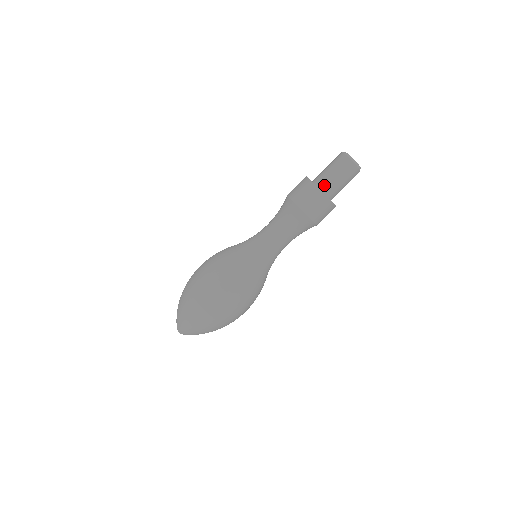
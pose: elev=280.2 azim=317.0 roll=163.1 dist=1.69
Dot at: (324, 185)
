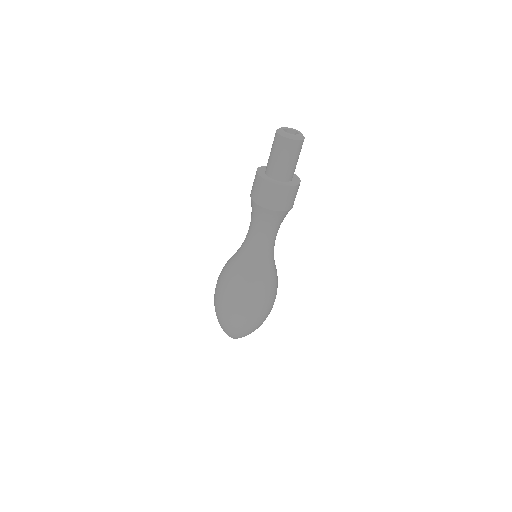
Dot at: (278, 175)
